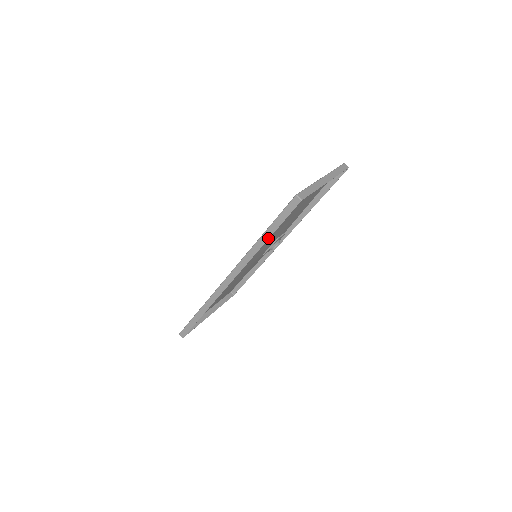
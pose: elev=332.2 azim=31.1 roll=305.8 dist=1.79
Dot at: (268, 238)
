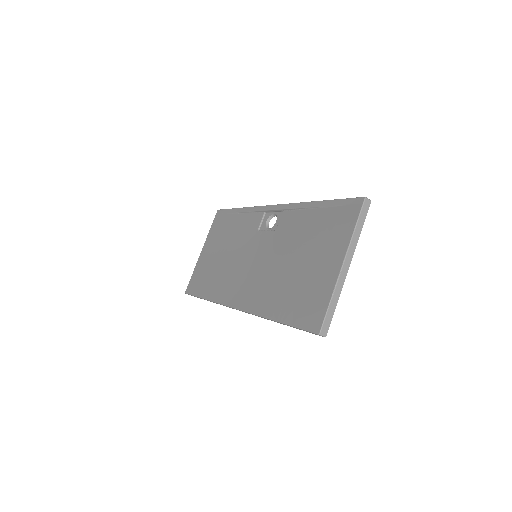
Dot at: (283, 324)
